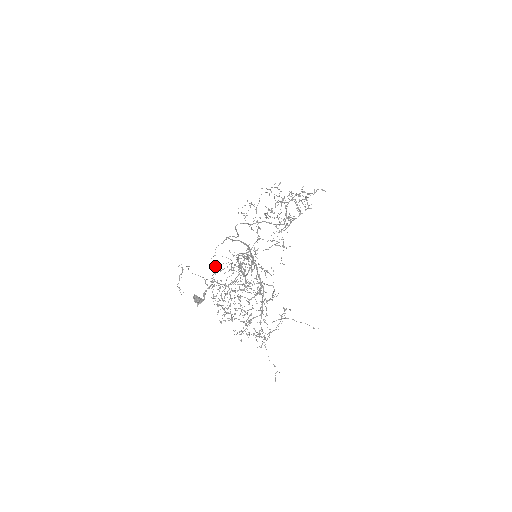
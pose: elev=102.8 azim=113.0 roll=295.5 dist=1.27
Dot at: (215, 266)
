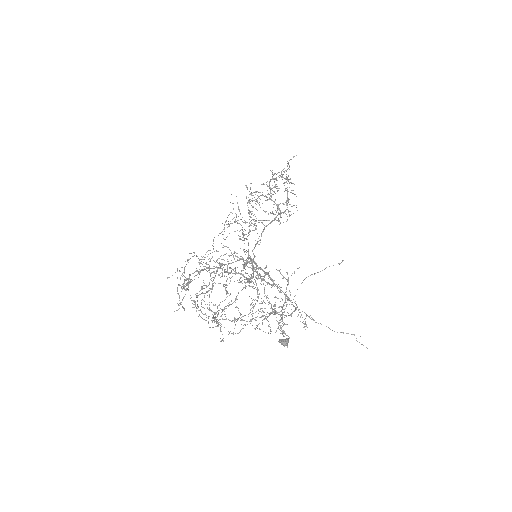
Dot at: occluded
